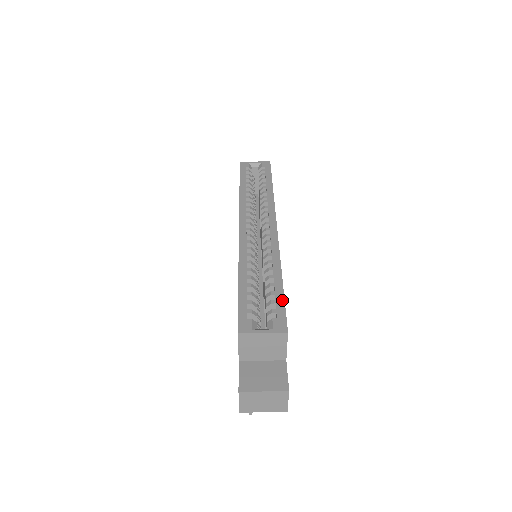
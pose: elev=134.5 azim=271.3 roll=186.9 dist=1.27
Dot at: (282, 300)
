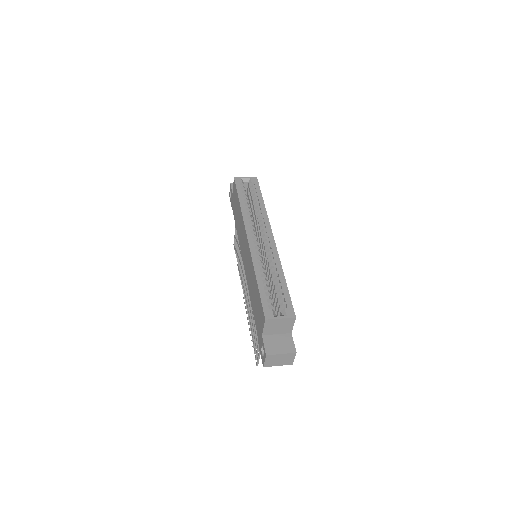
Dot at: (288, 295)
